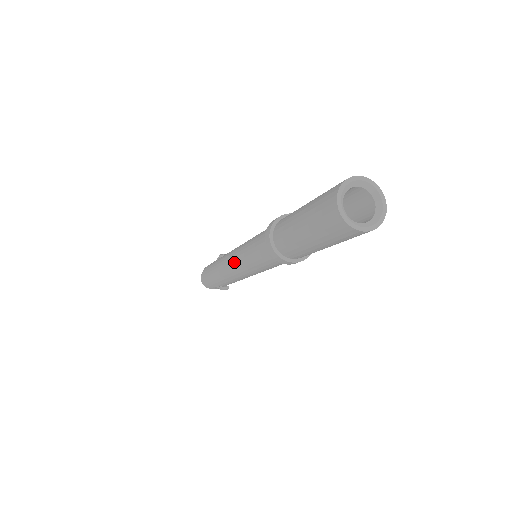
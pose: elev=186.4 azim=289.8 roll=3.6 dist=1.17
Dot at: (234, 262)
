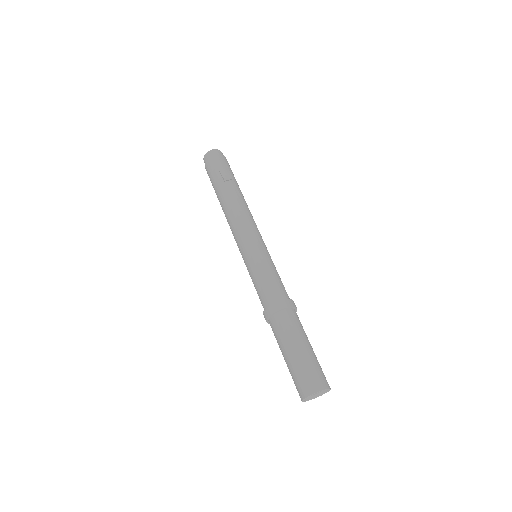
Dot at: (239, 249)
